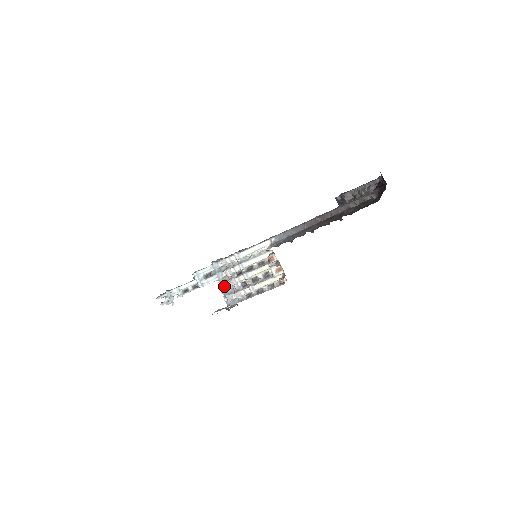
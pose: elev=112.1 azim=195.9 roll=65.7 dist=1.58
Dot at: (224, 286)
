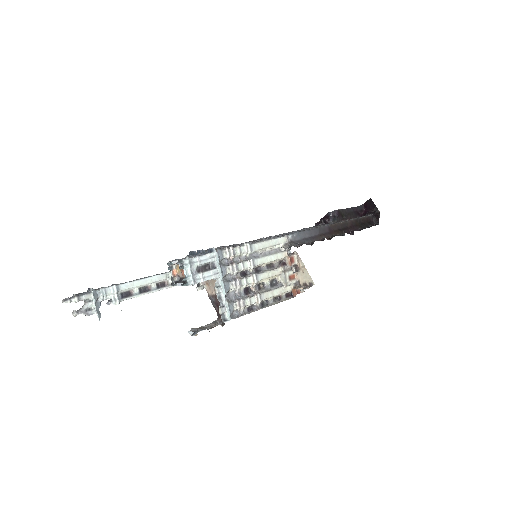
Dot at: (227, 288)
